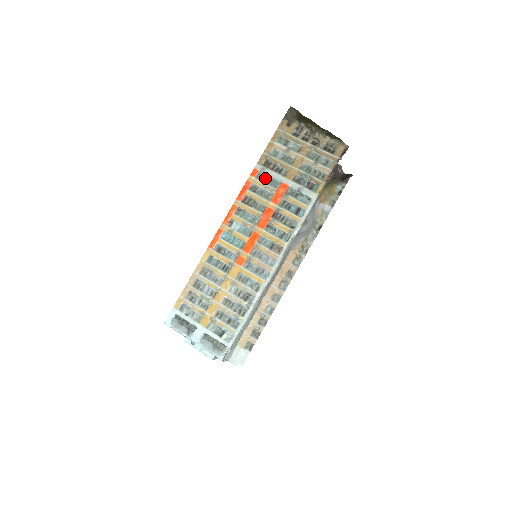
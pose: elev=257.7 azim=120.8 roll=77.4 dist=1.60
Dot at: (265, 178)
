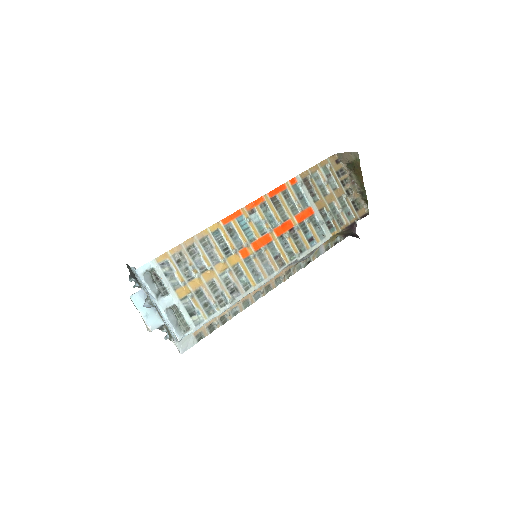
Dot at: (299, 192)
